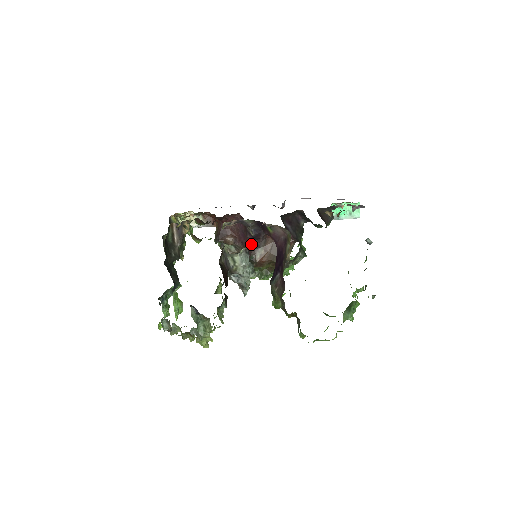
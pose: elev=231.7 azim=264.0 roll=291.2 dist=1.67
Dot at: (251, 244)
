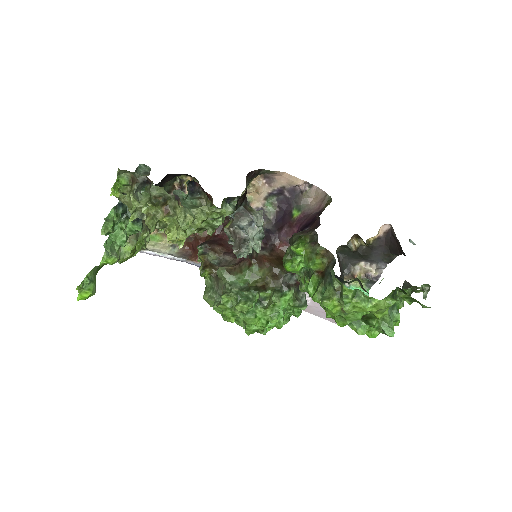
Dot at: occluded
